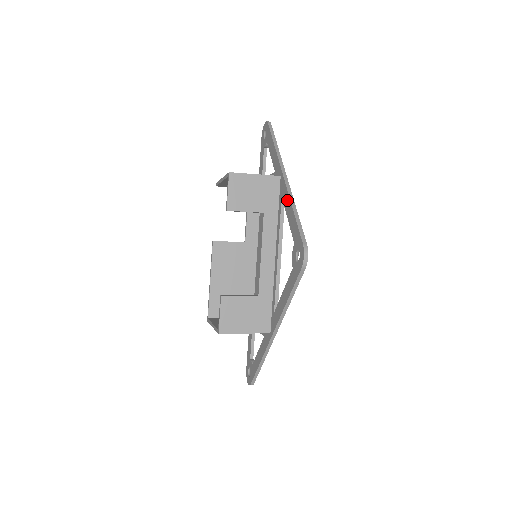
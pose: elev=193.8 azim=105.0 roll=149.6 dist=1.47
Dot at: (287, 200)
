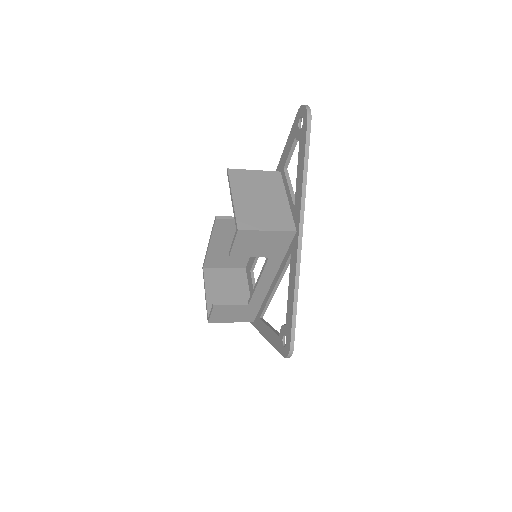
Dot at: (293, 274)
